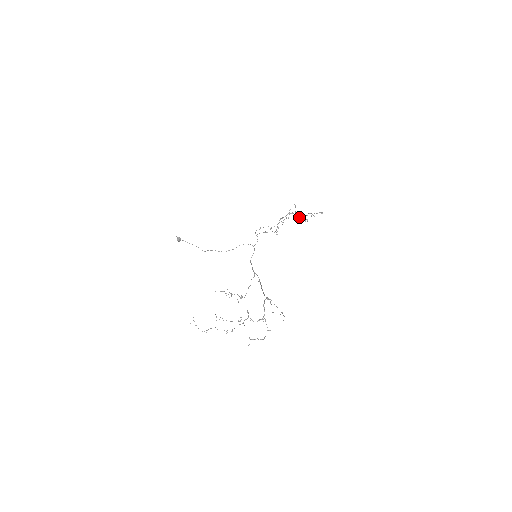
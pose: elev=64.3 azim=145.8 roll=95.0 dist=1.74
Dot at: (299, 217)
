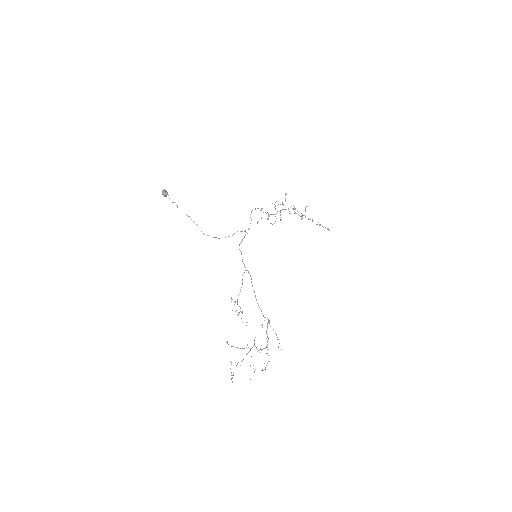
Dot at: occluded
